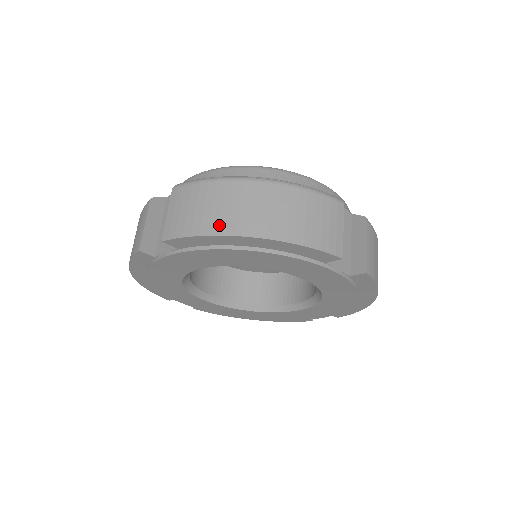
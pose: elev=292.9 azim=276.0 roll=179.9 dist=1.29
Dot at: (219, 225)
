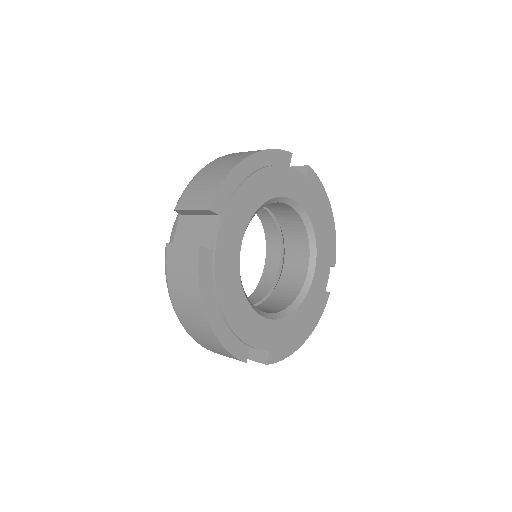
Dot at: (226, 169)
